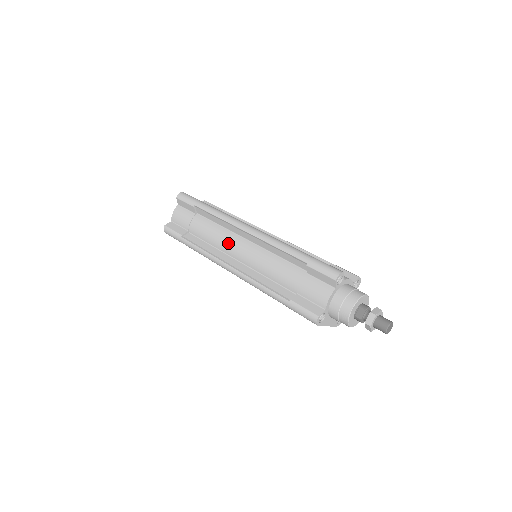
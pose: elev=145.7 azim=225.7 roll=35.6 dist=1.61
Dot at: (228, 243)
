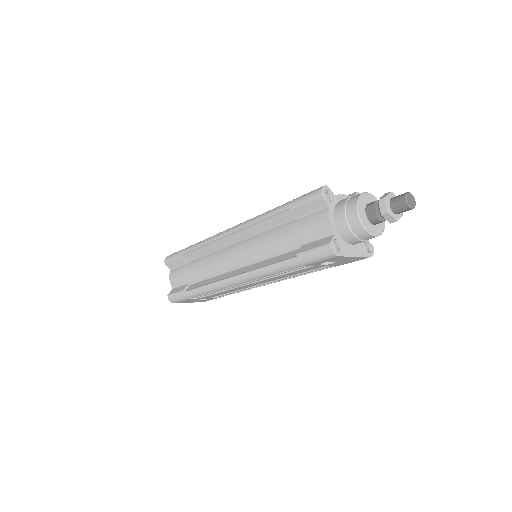
Dot at: (221, 260)
